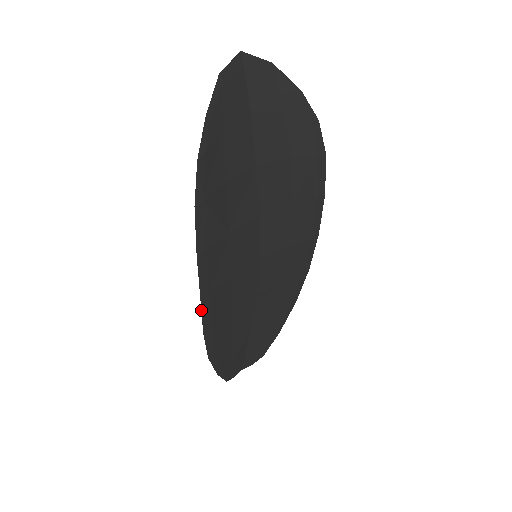
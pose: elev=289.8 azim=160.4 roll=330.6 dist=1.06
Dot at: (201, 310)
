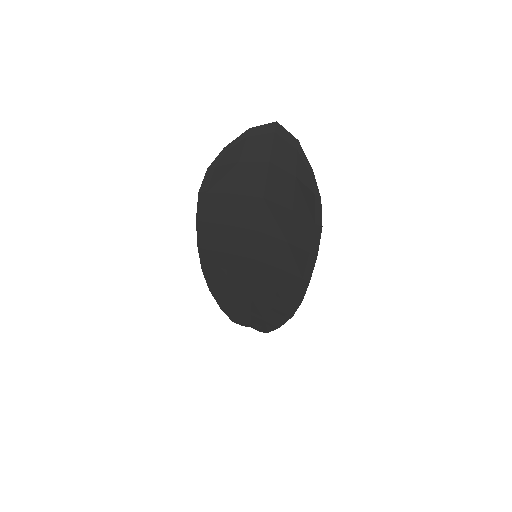
Dot at: (199, 255)
